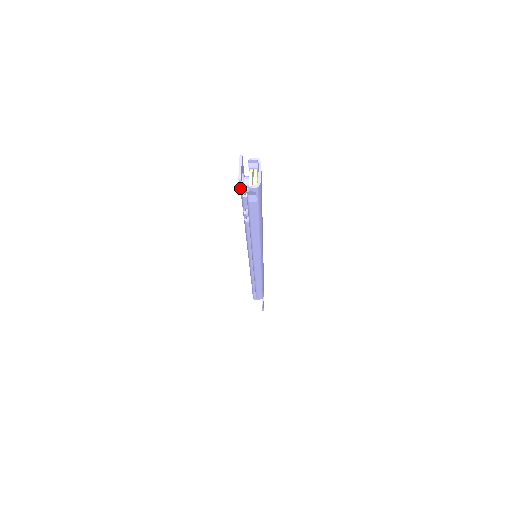
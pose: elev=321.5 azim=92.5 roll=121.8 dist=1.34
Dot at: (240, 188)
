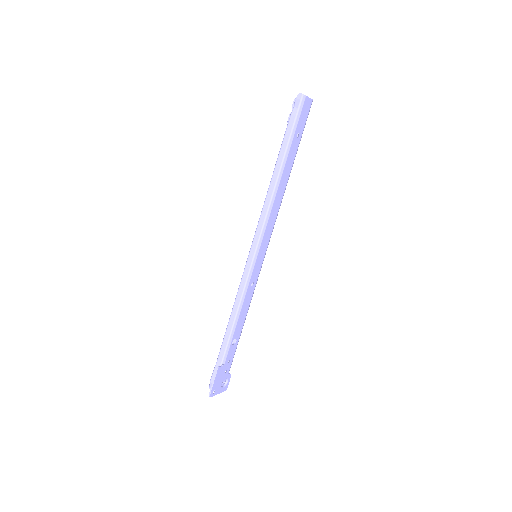
Dot at: occluded
